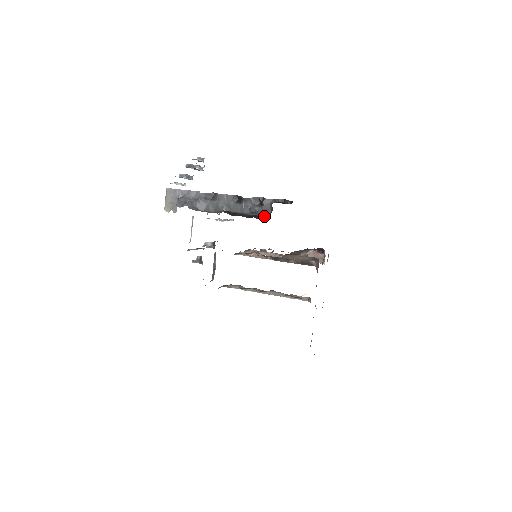
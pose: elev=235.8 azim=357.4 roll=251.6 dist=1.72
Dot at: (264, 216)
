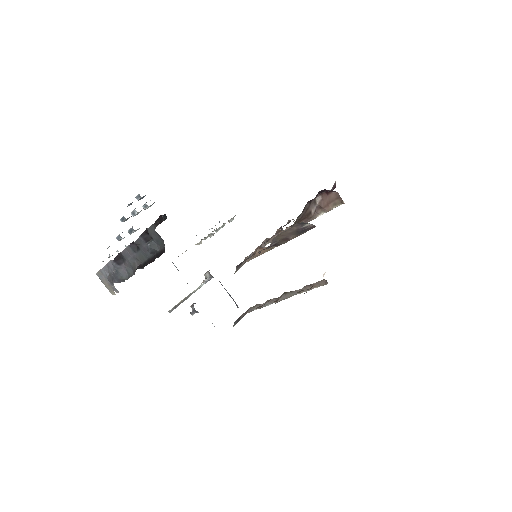
Dot at: (162, 249)
